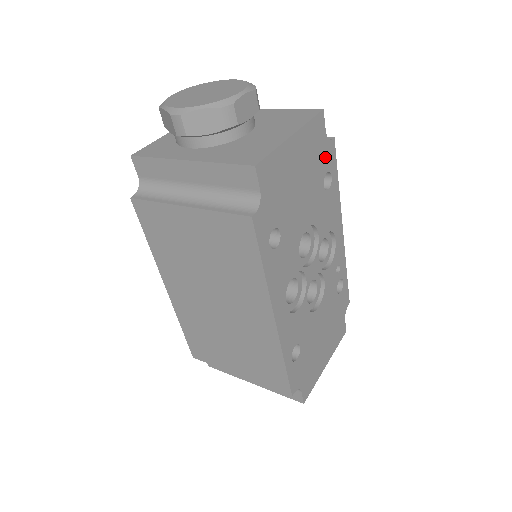
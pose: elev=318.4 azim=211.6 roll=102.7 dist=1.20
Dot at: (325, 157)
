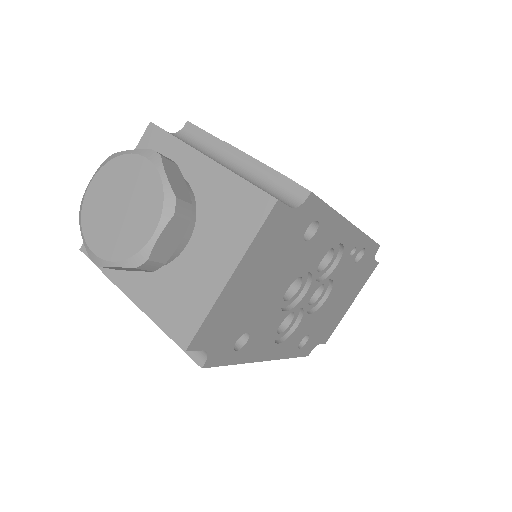
Dot at: (299, 223)
